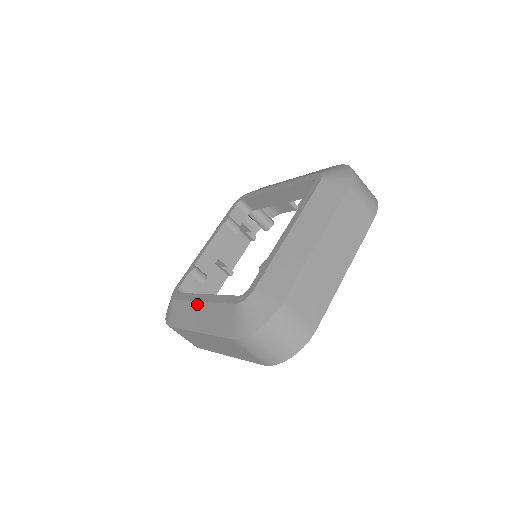
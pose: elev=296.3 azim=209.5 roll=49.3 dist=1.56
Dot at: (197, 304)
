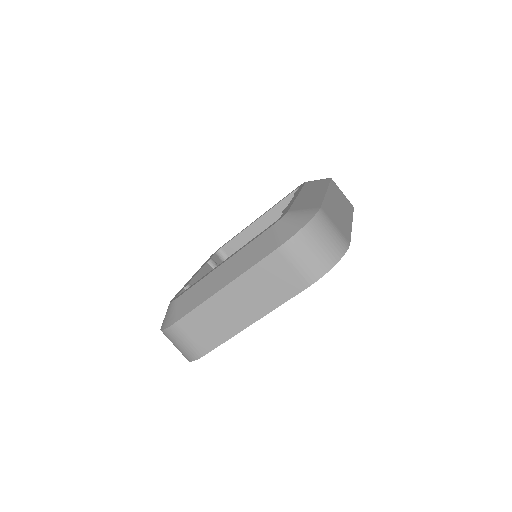
Dot at: (216, 270)
